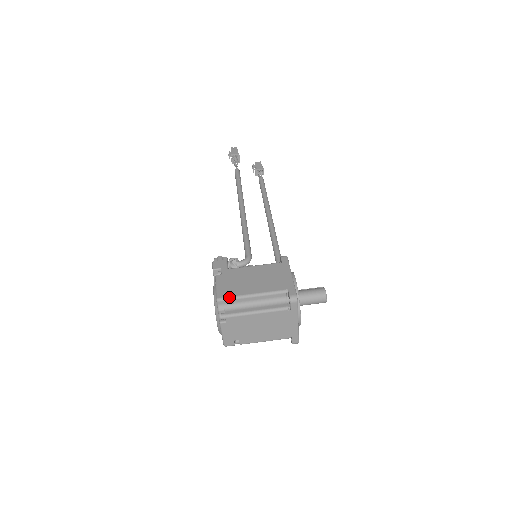
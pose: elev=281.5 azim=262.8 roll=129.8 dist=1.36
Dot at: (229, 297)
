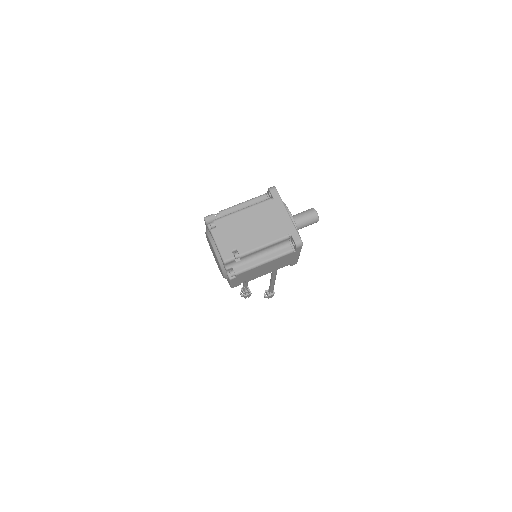
Dot at: (215, 214)
